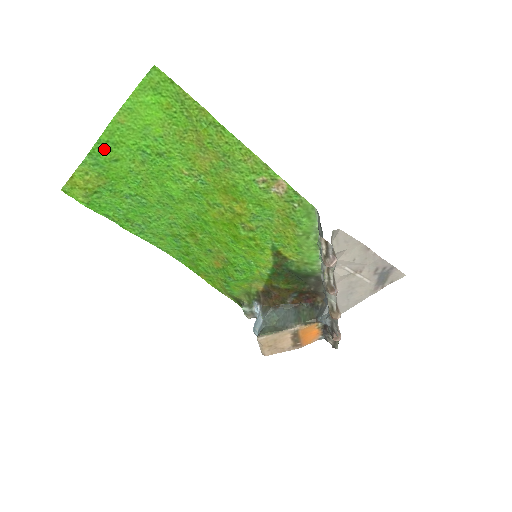
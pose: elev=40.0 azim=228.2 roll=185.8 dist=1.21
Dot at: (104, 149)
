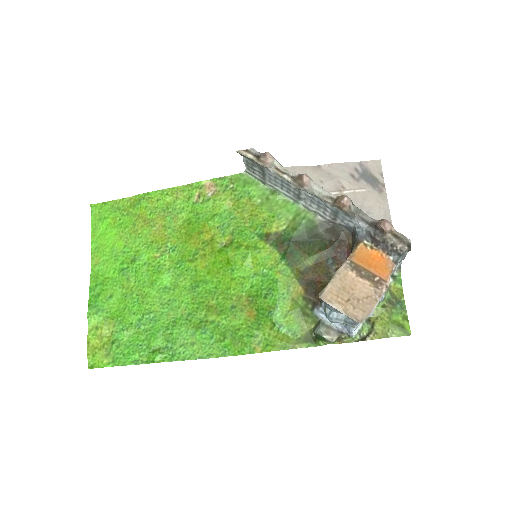
Dot at: (97, 293)
